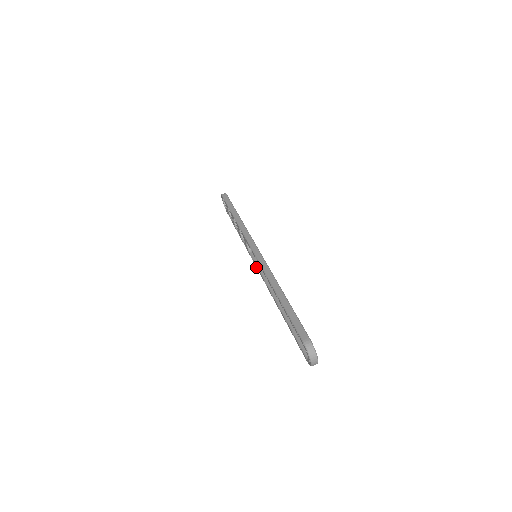
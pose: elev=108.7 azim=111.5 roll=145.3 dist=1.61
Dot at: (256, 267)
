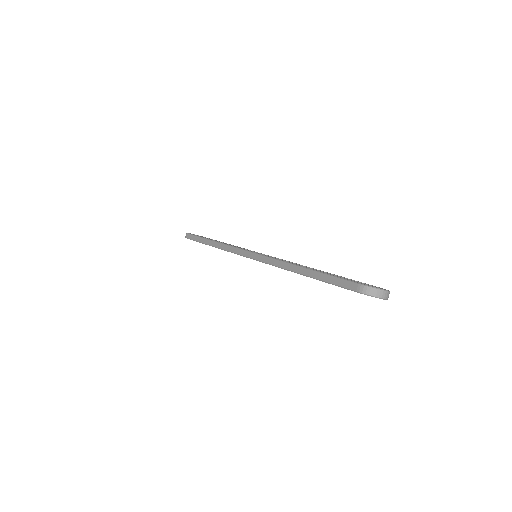
Dot at: occluded
